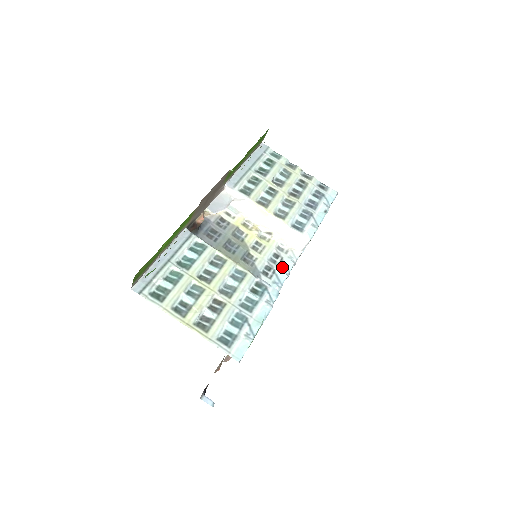
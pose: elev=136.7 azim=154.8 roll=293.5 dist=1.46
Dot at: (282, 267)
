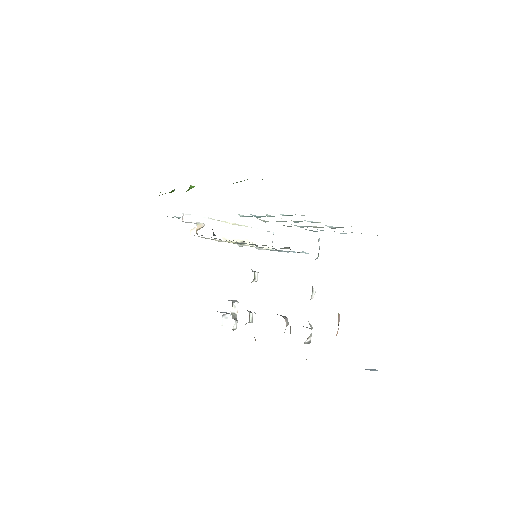
Dot at: occluded
